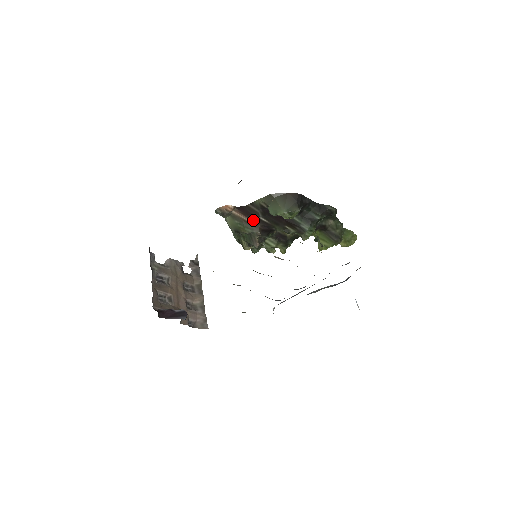
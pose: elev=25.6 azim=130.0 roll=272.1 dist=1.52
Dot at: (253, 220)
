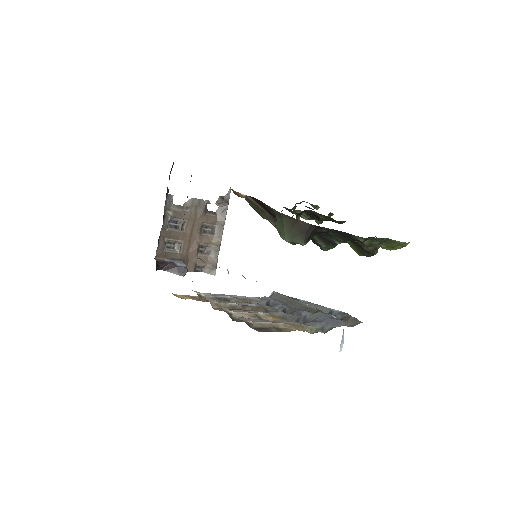
Dot at: (268, 212)
